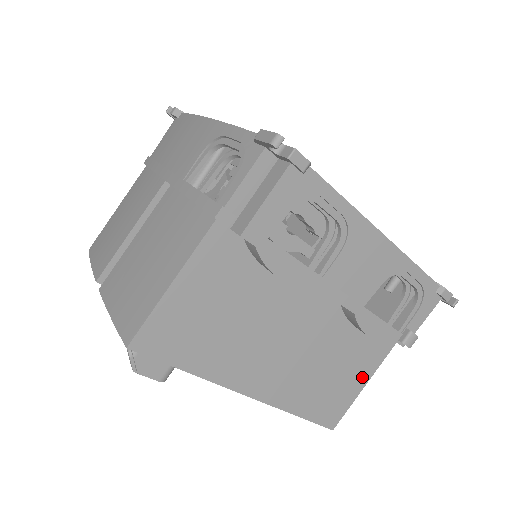
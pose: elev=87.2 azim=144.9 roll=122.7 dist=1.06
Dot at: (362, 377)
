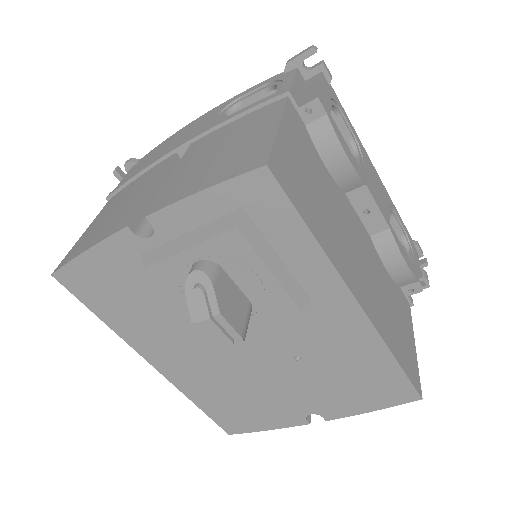
Dot at: (410, 333)
